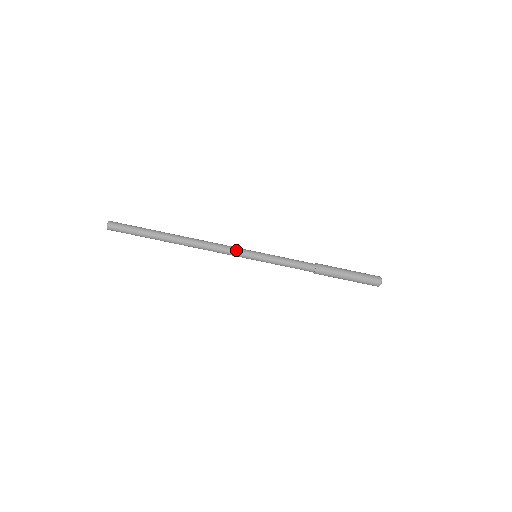
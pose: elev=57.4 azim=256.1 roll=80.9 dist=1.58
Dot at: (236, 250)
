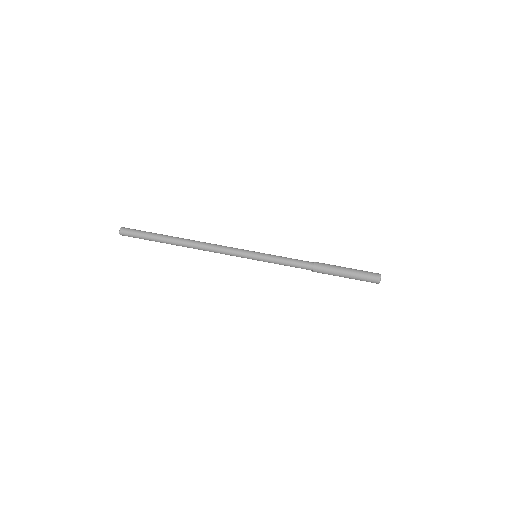
Dot at: (237, 248)
